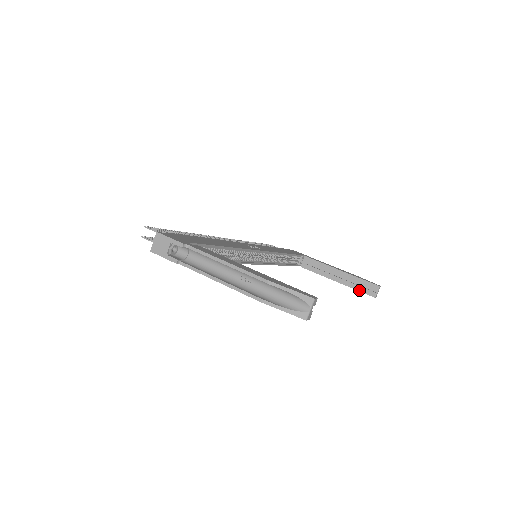
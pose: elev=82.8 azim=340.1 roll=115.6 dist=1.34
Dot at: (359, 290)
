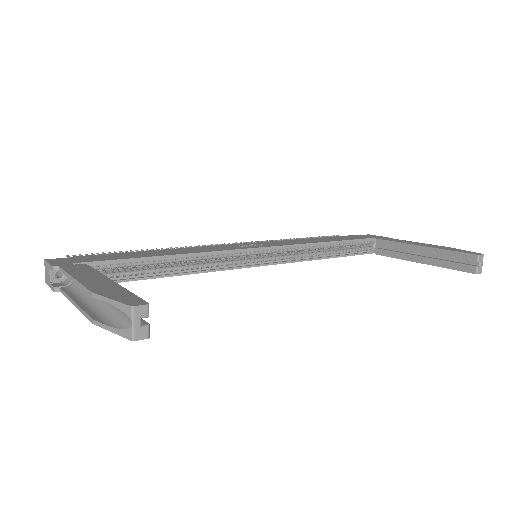
Dot at: (451, 268)
